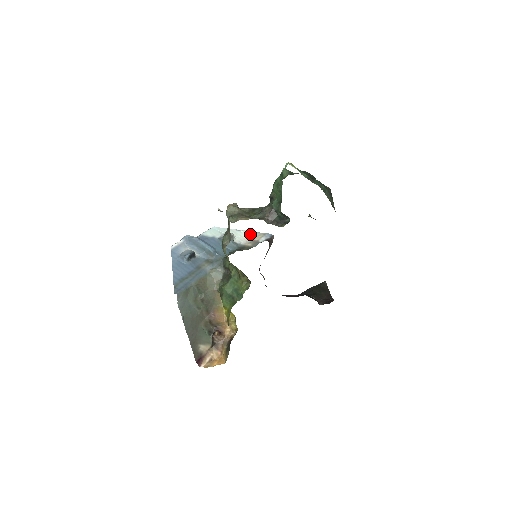
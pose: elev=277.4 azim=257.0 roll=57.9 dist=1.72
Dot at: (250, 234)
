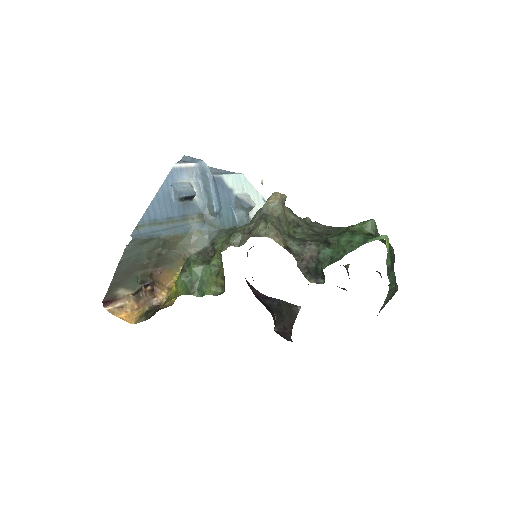
Dot at: occluded
